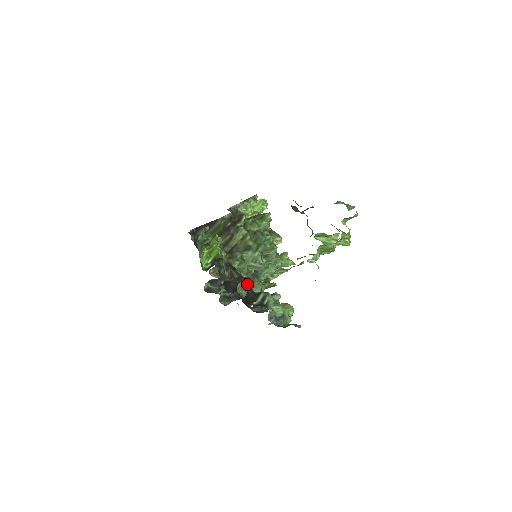
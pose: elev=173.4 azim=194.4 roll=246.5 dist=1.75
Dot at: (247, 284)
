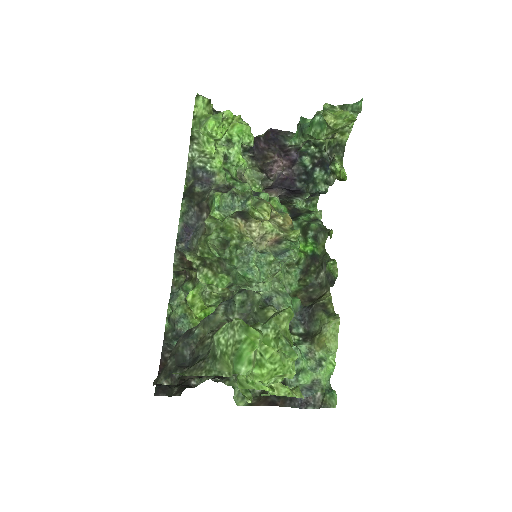
Dot at: occluded
